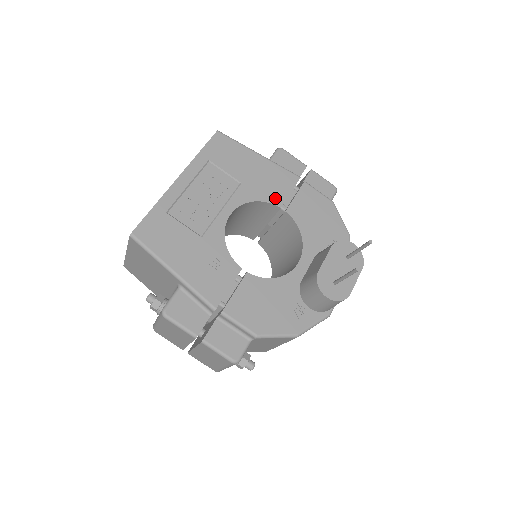
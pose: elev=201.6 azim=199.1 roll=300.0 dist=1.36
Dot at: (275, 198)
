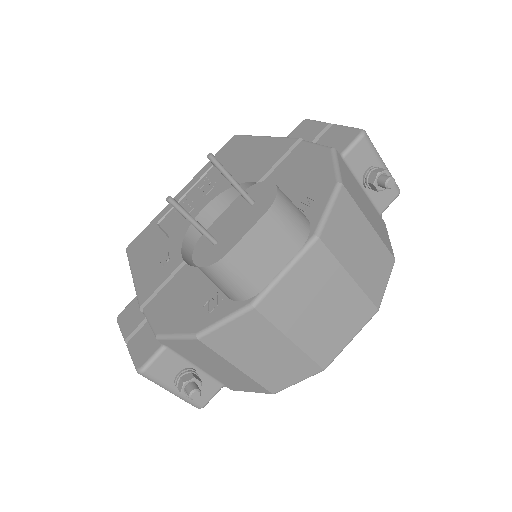
Dot at: (256, 174)
